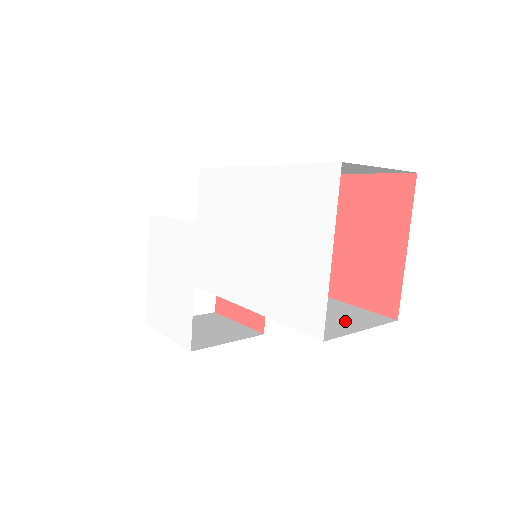
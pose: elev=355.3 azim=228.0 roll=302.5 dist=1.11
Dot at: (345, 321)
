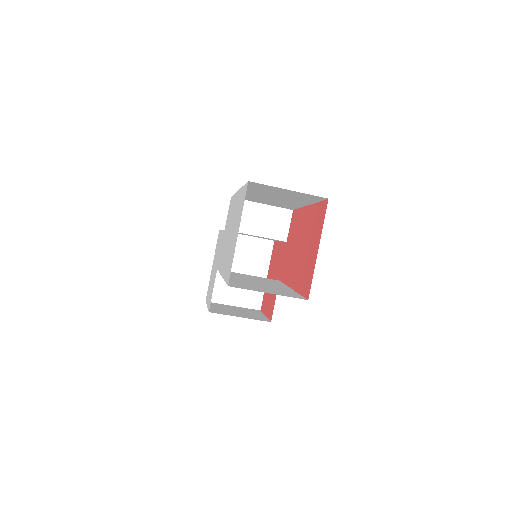
Dot at: (268, 290)
